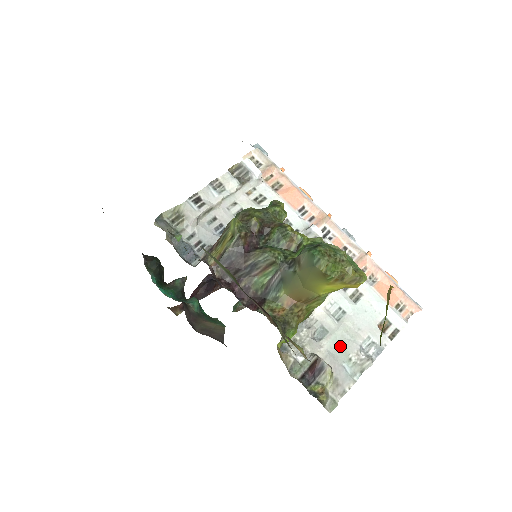
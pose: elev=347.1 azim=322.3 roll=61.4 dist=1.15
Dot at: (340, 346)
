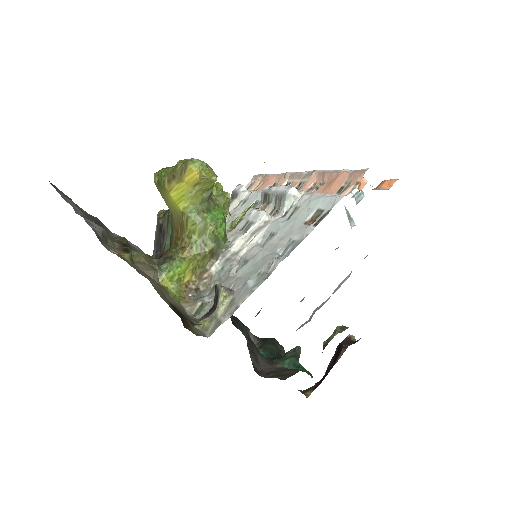
Dot at: (254, 267)
